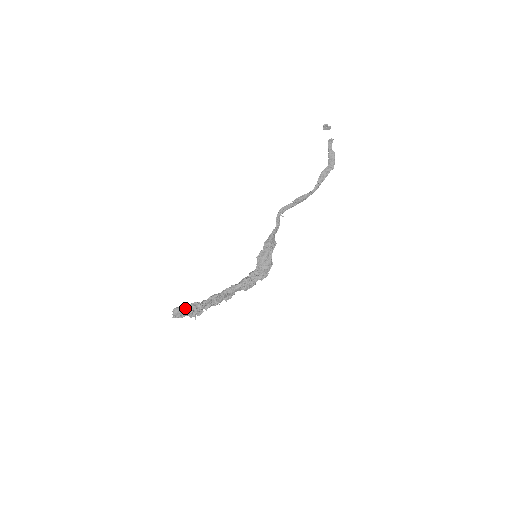
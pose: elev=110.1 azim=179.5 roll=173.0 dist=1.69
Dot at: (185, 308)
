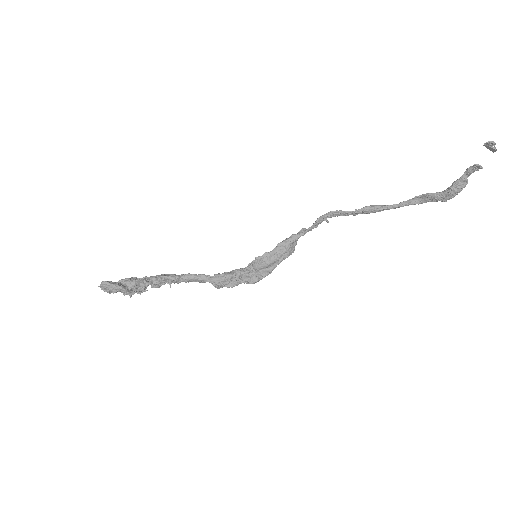
Dot at: (119, 288)
